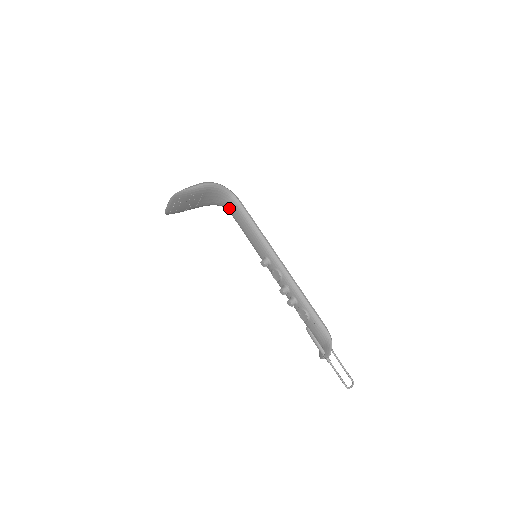
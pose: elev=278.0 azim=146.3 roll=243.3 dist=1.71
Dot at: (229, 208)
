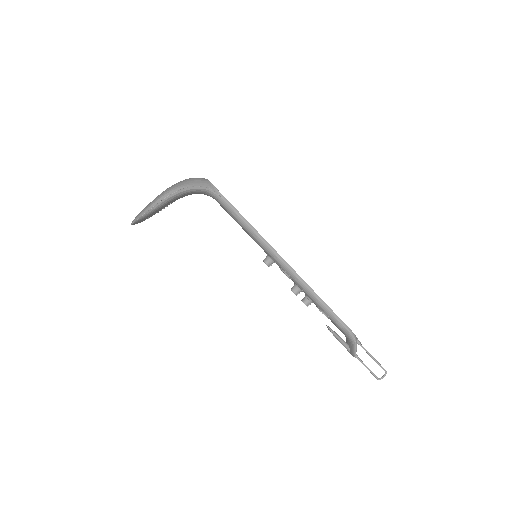
Dot at: occluded
